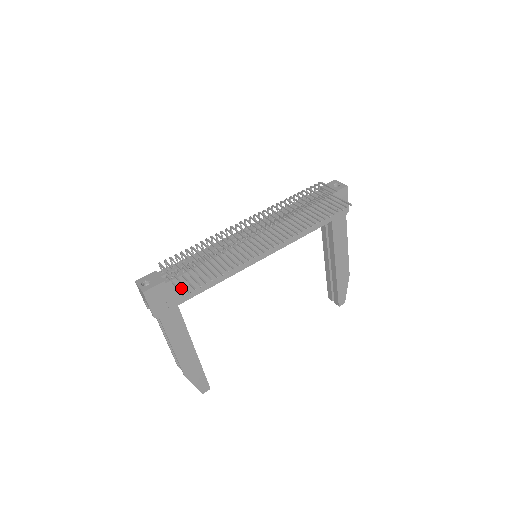
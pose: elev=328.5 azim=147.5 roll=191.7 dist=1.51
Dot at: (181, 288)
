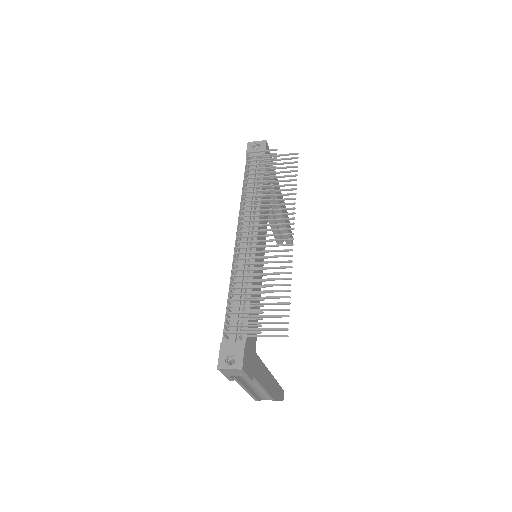
Dot at: occluded
